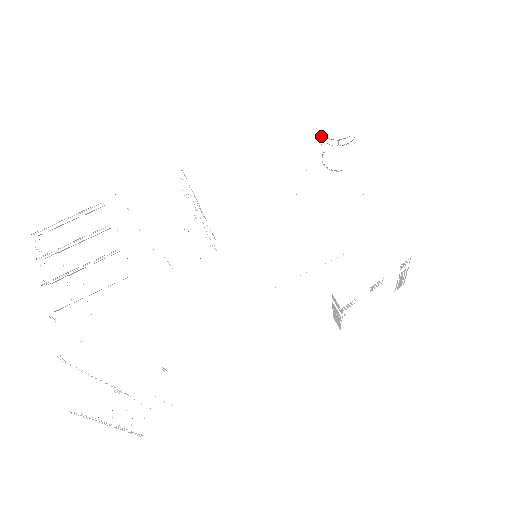
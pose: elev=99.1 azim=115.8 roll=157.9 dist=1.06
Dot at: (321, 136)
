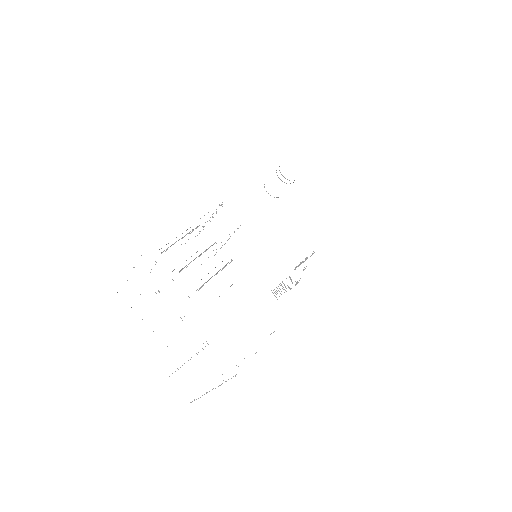
Dot at: occluded
